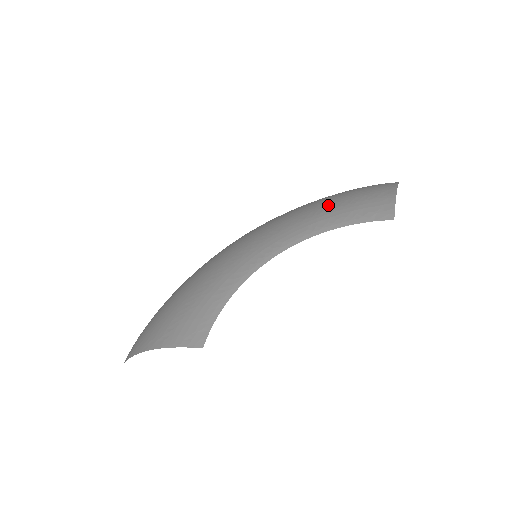
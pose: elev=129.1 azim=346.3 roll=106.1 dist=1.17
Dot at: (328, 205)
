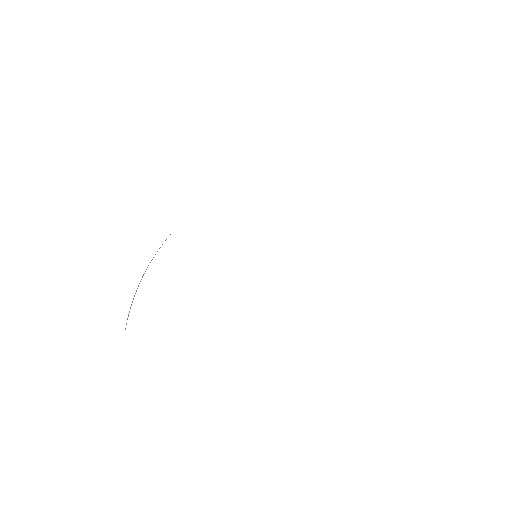
Dot at: occluded
